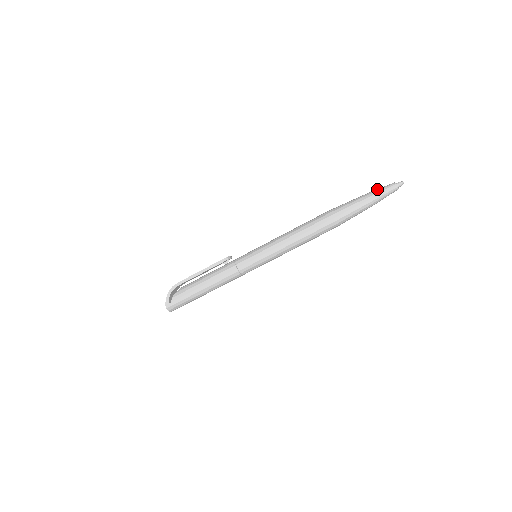
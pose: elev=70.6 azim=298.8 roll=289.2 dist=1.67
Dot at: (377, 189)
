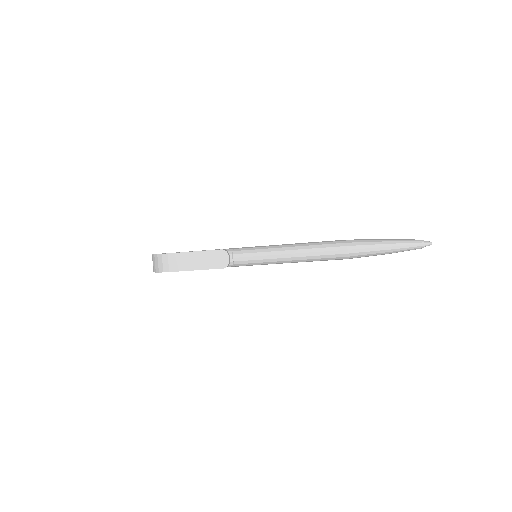
Dot at: (404, 248)
